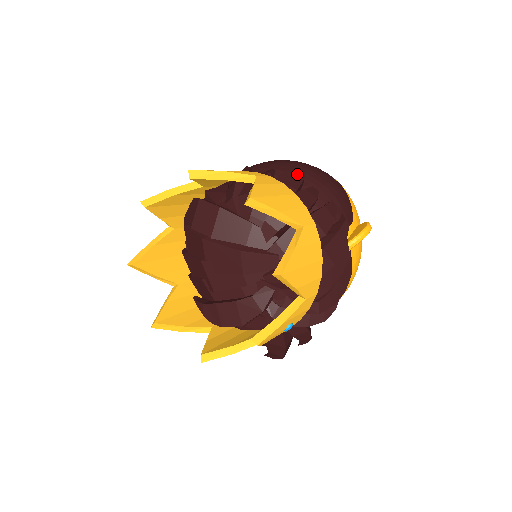
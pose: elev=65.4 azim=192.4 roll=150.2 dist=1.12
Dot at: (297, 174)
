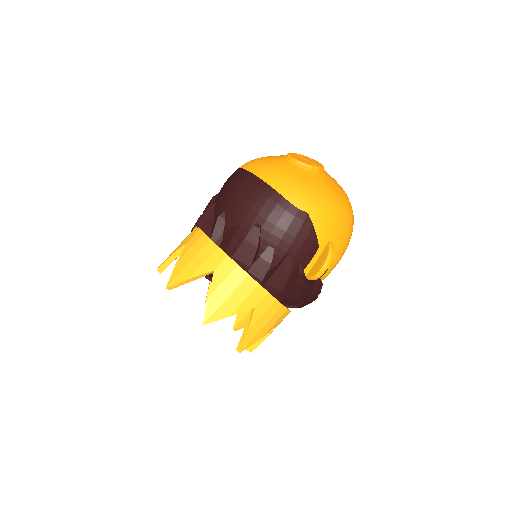
Dot at: (252, 242)
